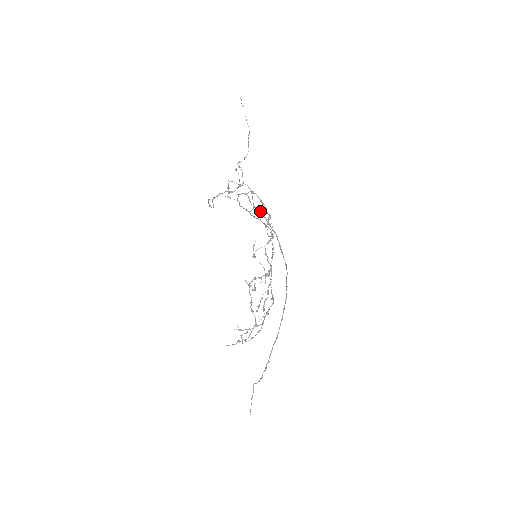
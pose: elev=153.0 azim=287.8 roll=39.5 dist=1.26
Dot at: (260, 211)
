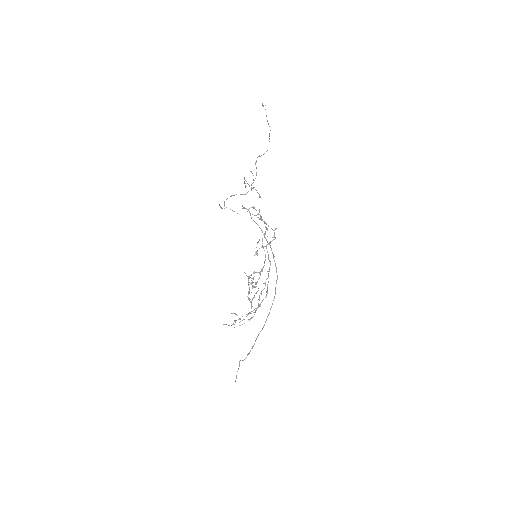
Dot at: occluded
